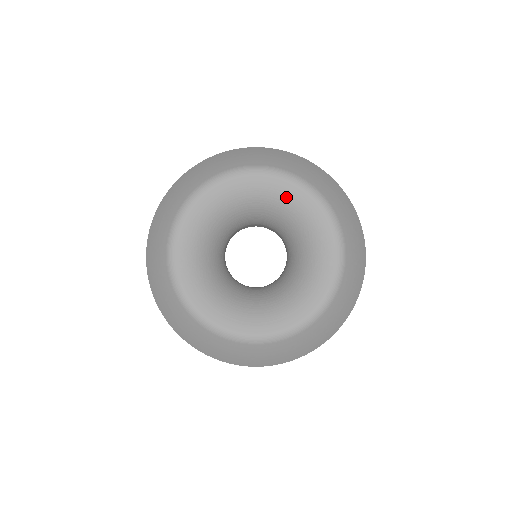
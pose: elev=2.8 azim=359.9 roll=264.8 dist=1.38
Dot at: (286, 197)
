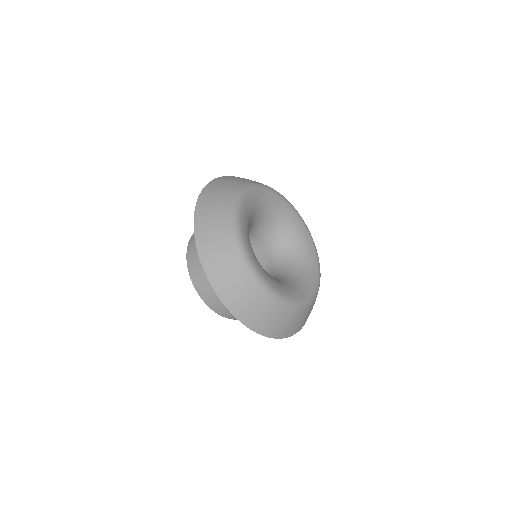
Dot at: (300, 232)
